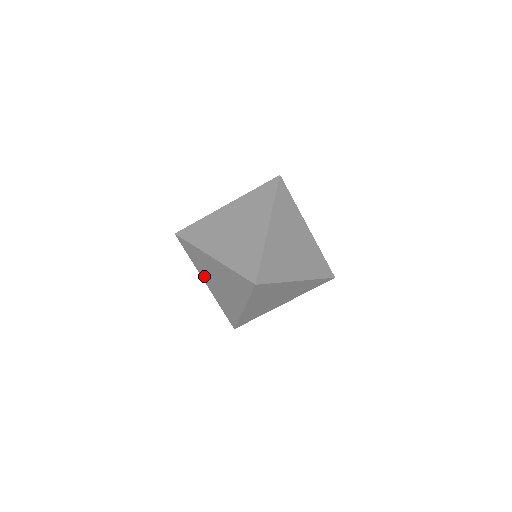
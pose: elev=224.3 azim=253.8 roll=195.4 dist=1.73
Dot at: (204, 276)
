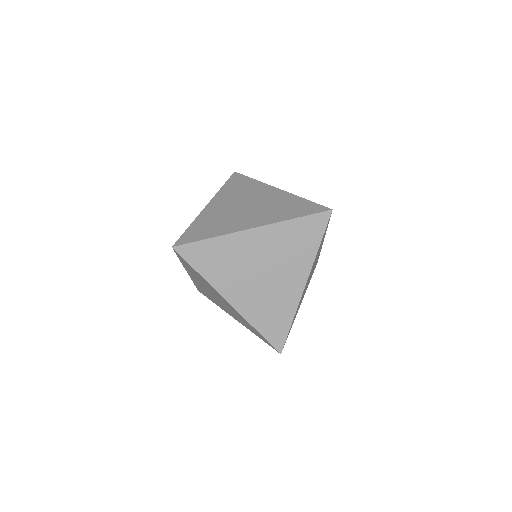
Dot at: (225, 310)
